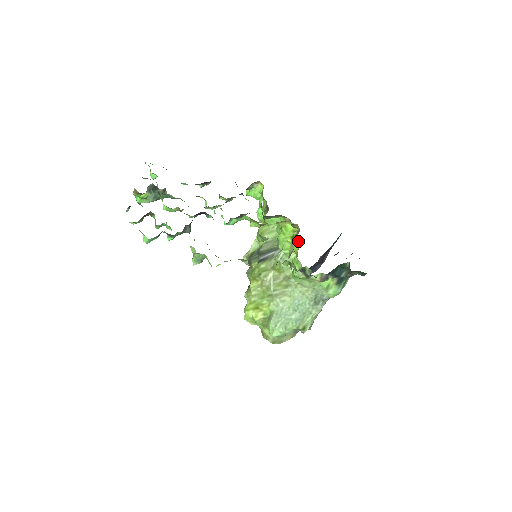
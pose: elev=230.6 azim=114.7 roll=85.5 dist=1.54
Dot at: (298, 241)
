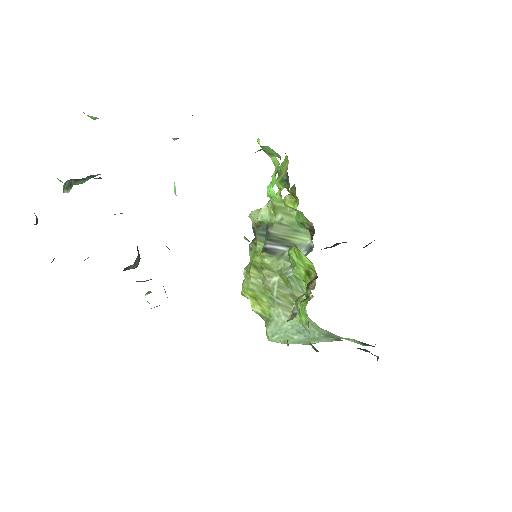
Dot at: (310, 294)
